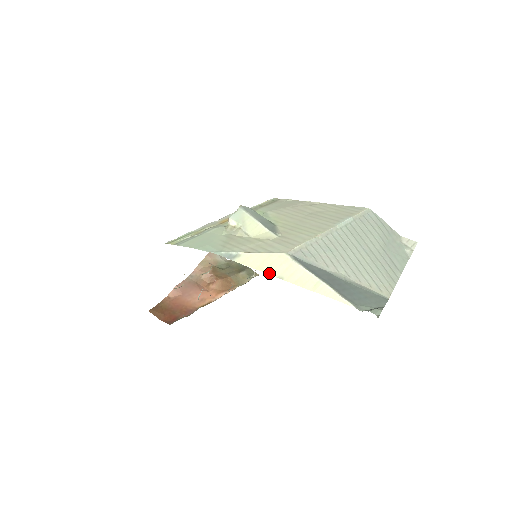
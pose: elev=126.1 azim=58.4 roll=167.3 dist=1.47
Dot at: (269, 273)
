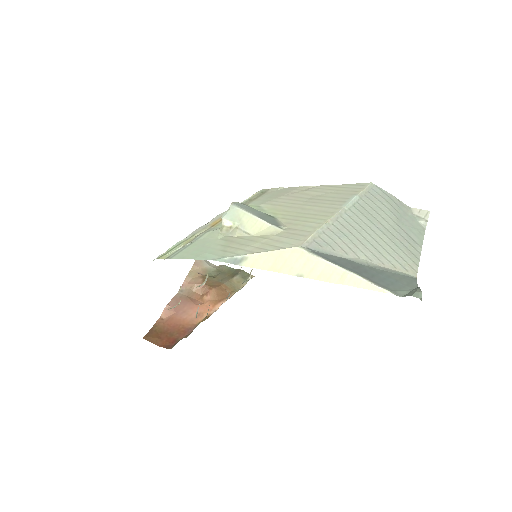
Dot at: (285, 272)
